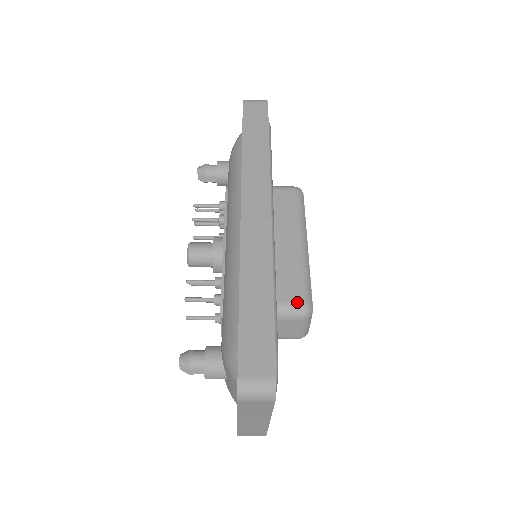
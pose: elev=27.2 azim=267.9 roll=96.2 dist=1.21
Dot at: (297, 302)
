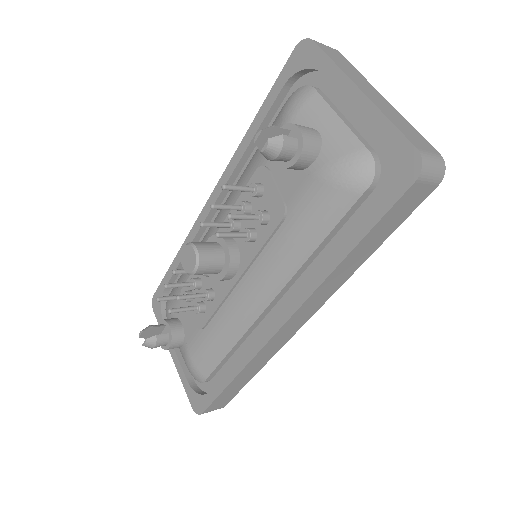
Dot at: occluded
